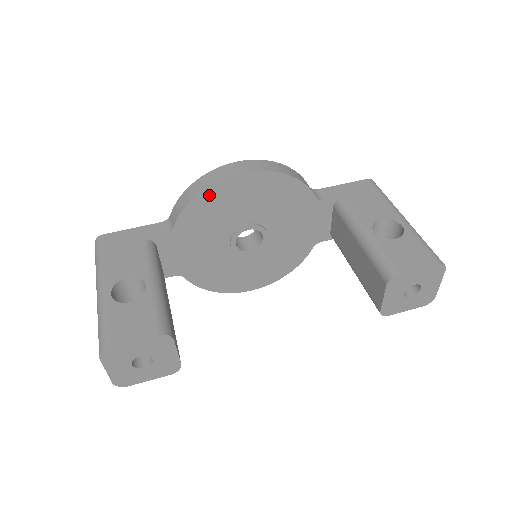
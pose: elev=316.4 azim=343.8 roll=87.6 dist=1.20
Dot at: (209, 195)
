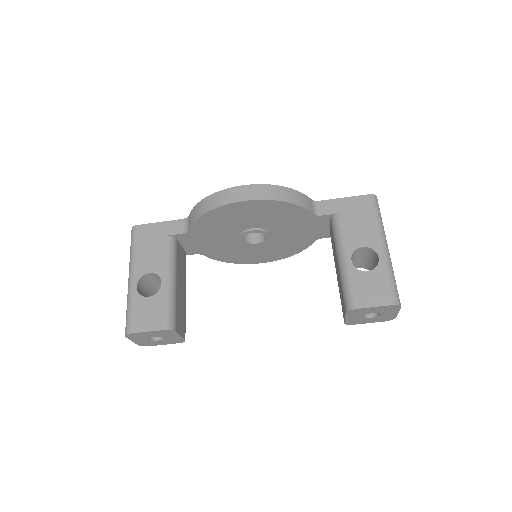
Dot at: (215, 213)
